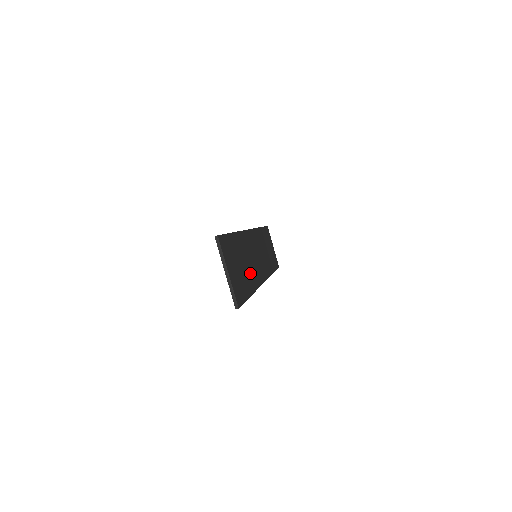
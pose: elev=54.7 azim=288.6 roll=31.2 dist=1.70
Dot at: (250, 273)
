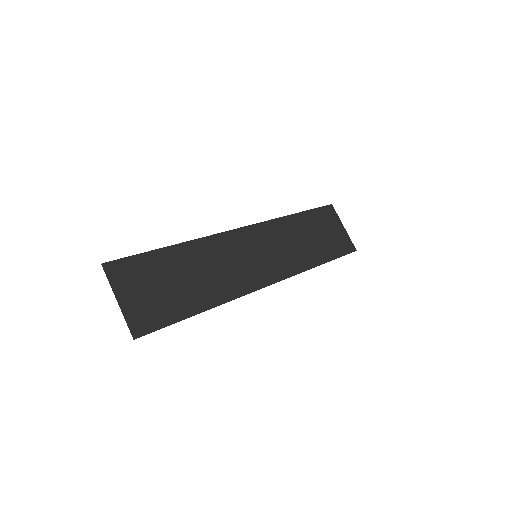
Dot at: (212, 284)
